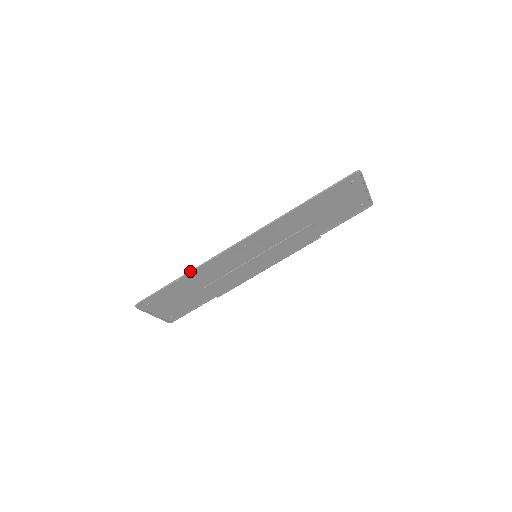
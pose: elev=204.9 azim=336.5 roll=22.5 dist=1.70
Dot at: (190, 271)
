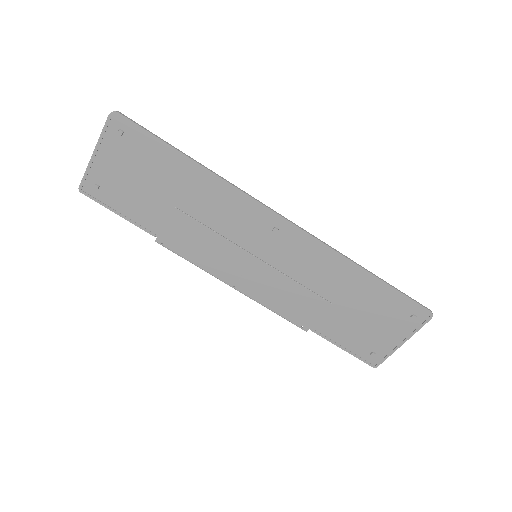
Dot at: occluded
